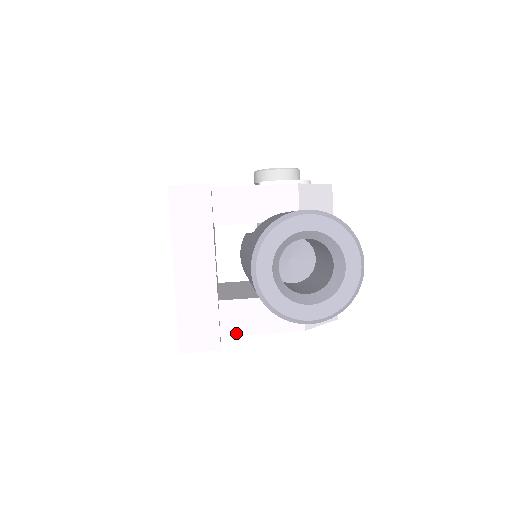
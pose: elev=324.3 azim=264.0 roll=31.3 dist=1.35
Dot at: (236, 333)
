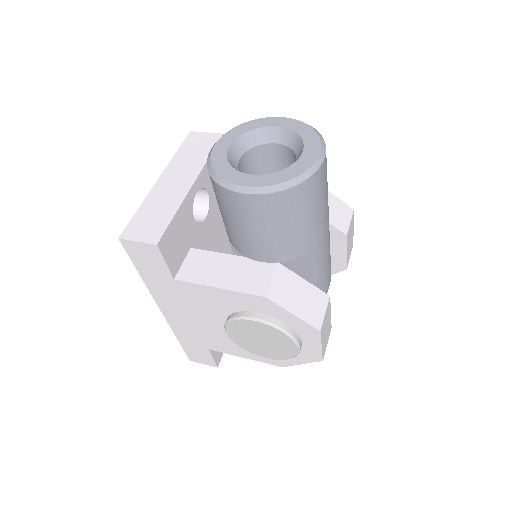
Dot at: (191, 280)
